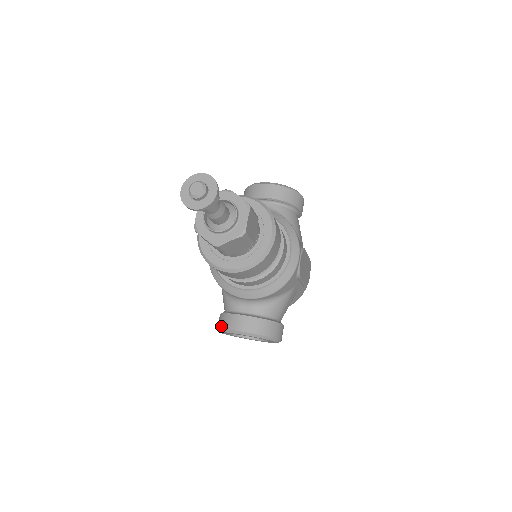
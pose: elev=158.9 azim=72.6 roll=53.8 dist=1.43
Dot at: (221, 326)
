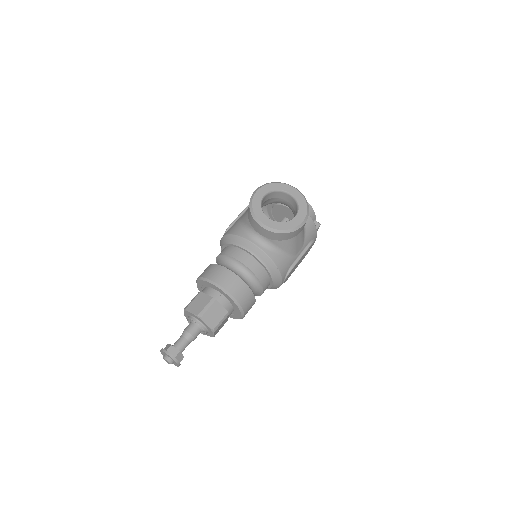
Dot at: occluded
